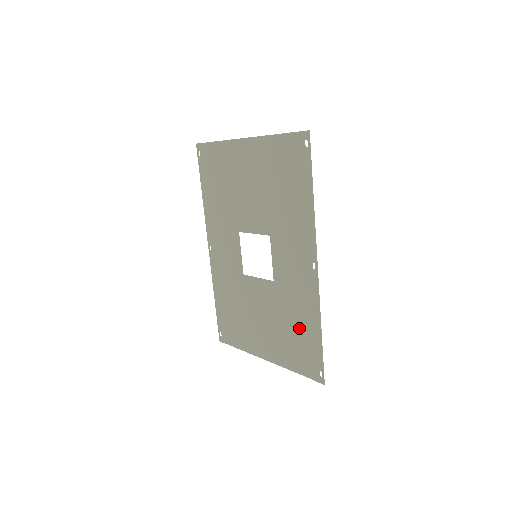
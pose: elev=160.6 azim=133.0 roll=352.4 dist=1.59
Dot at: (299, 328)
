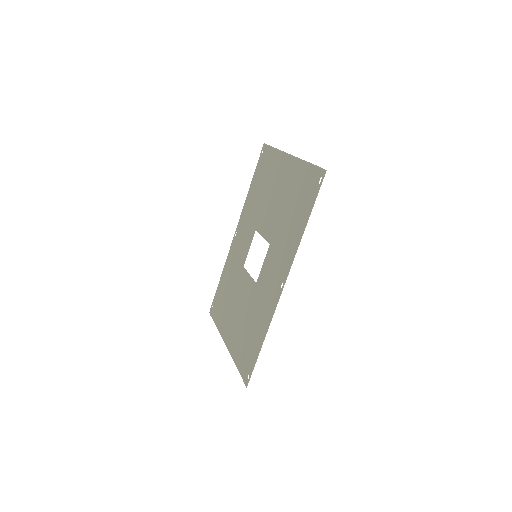
Dot at: (253, 331)
